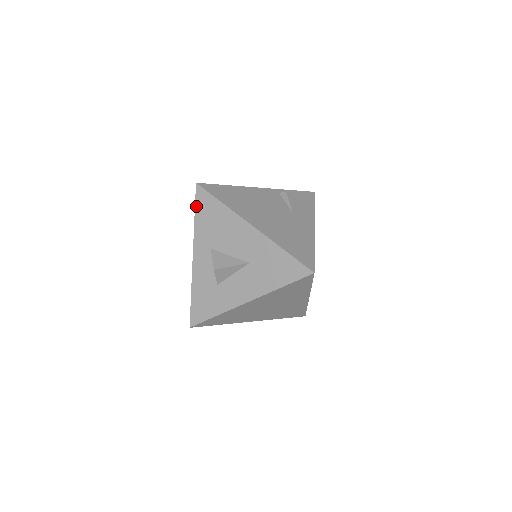
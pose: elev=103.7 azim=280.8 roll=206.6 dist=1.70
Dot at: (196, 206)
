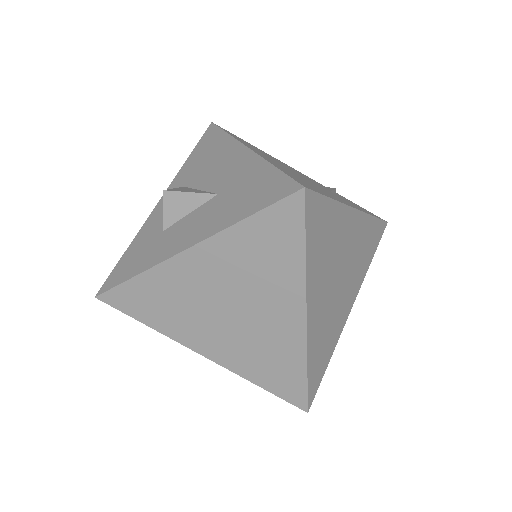
Dot at: (197, 145)
